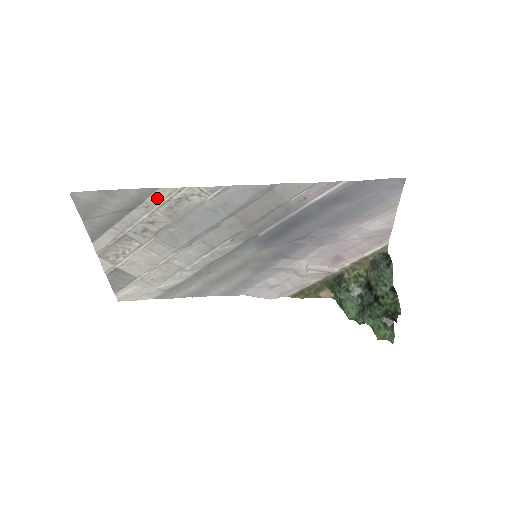
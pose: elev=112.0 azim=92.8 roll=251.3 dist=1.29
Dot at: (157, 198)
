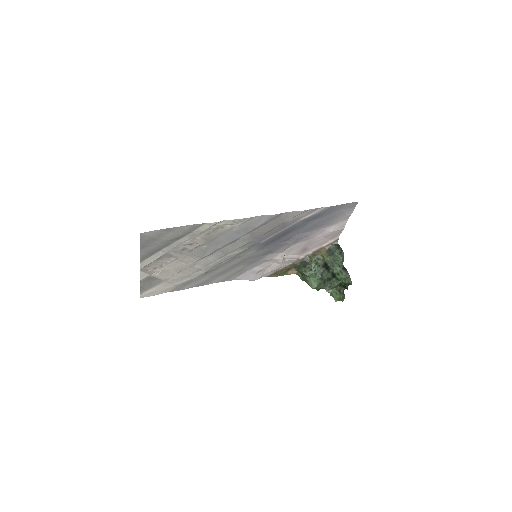
Dot at: (202, 229)
